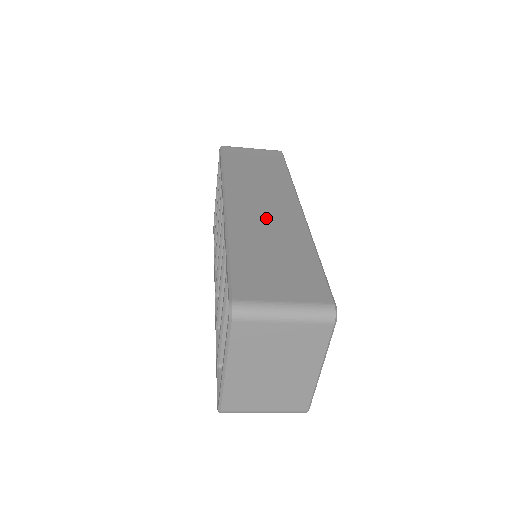
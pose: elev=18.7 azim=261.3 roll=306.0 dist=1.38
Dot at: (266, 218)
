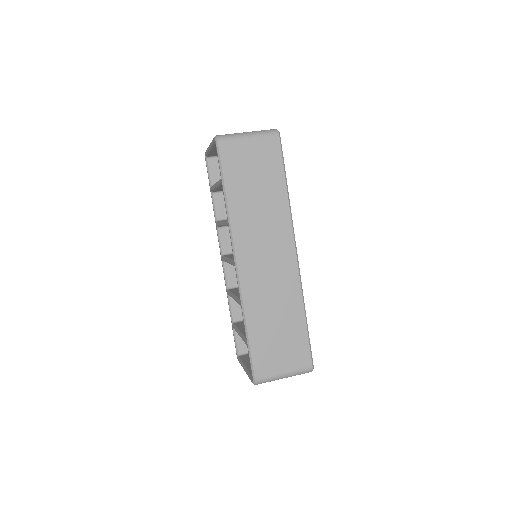
Dot at: (270, 280)
